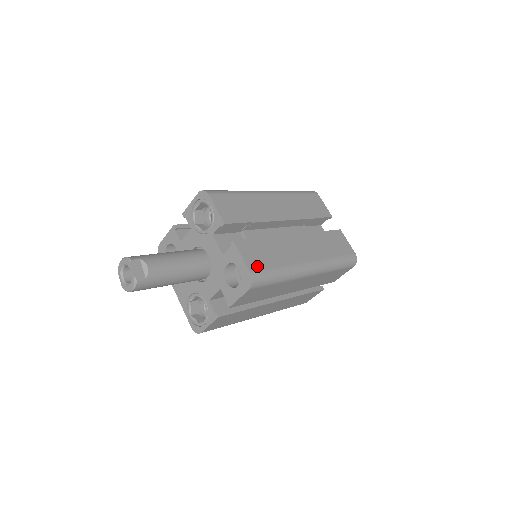
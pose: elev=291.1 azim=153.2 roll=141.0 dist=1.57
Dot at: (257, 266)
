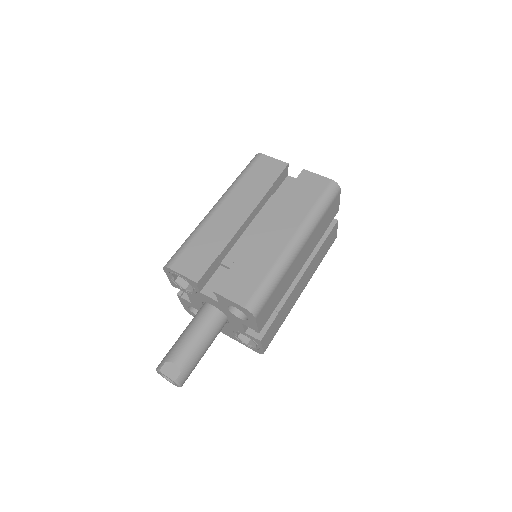
Dot at: (246, 295)
